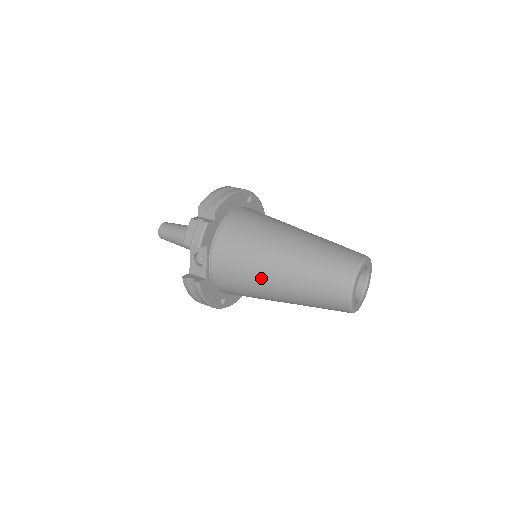
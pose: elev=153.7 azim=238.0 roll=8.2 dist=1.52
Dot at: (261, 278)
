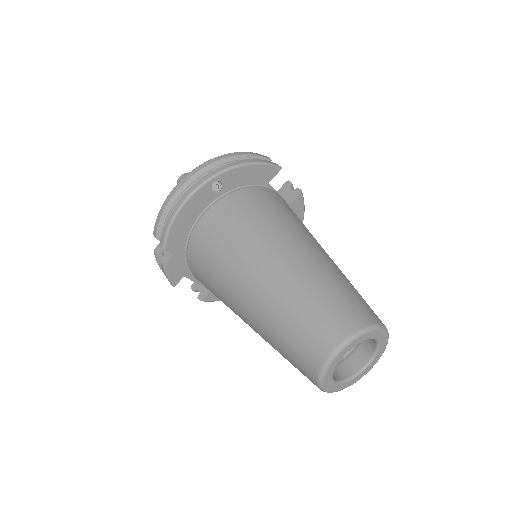
Dot at: occluded
